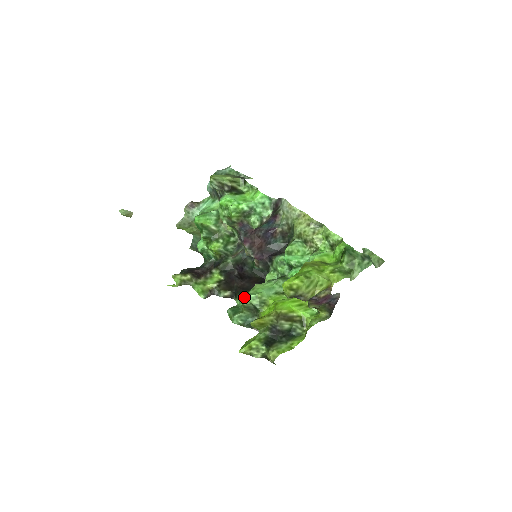
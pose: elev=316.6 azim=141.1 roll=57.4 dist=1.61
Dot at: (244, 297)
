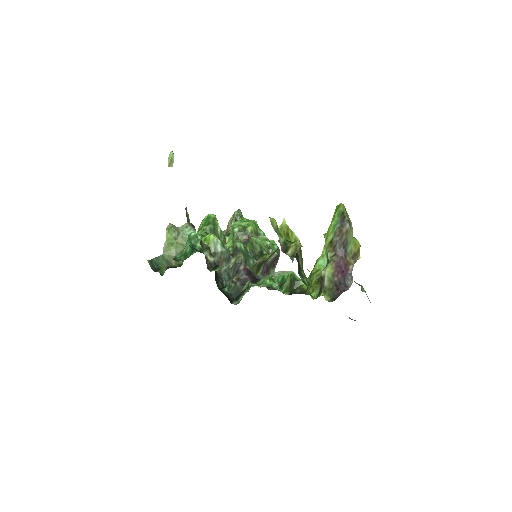
Dot at: (256, 239)
